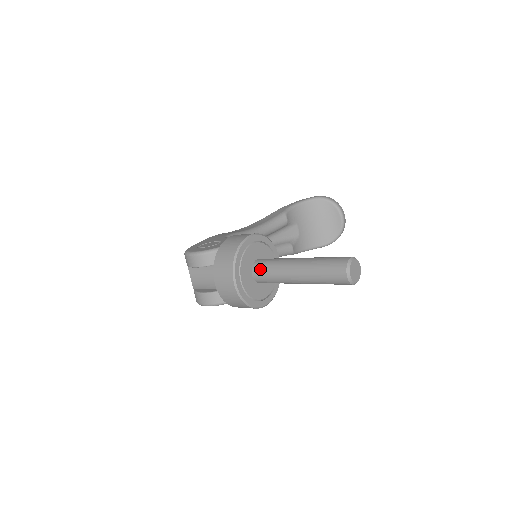
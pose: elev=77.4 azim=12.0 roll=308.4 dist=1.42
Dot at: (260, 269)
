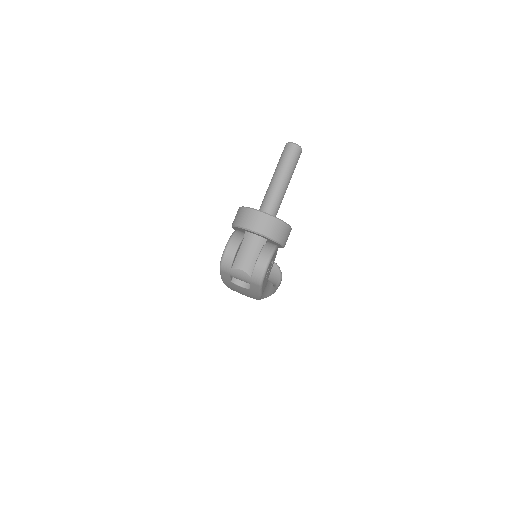
Dot at: (264, 207)
